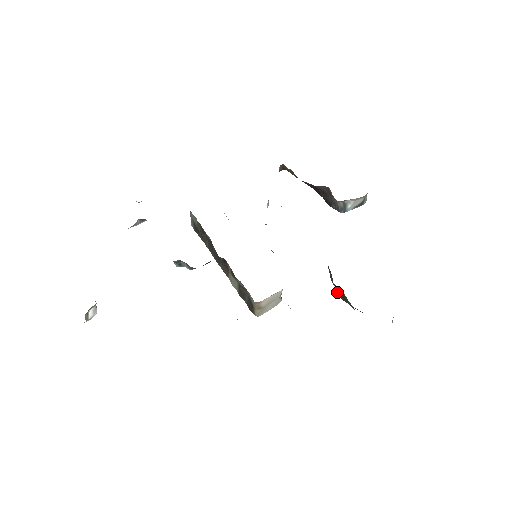
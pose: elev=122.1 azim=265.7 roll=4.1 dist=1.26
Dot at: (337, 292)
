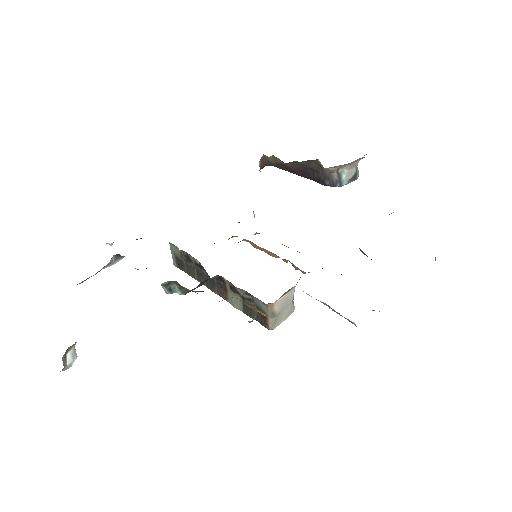
Dot at: (361, 251)
